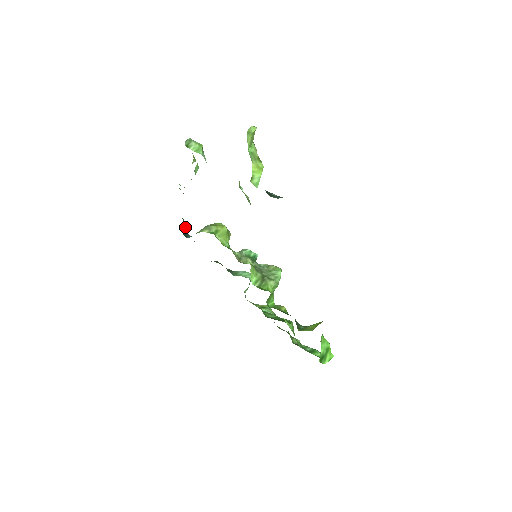
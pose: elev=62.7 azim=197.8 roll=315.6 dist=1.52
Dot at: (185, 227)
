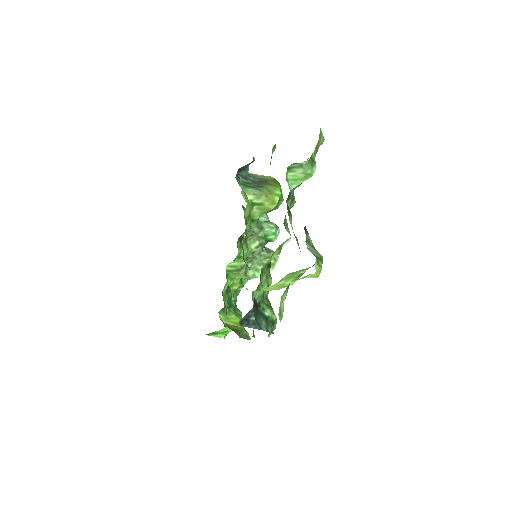
Dot at: (250, 163)
